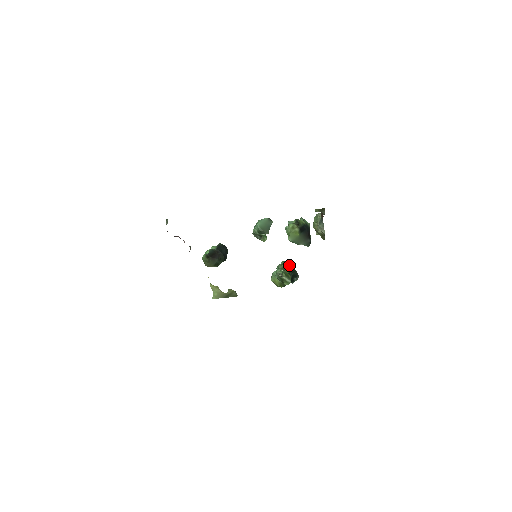
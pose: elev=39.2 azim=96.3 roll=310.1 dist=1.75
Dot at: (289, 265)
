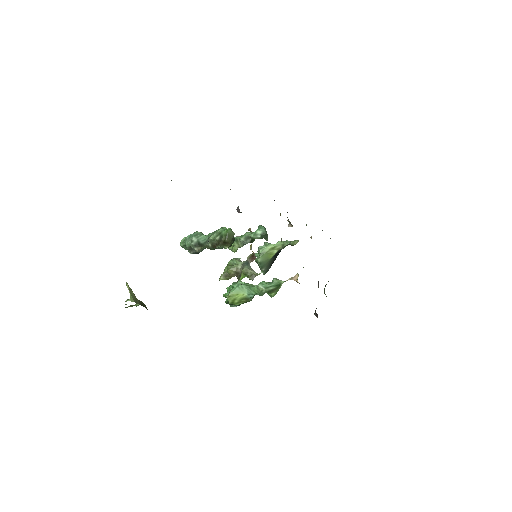
Dot at: occluded
